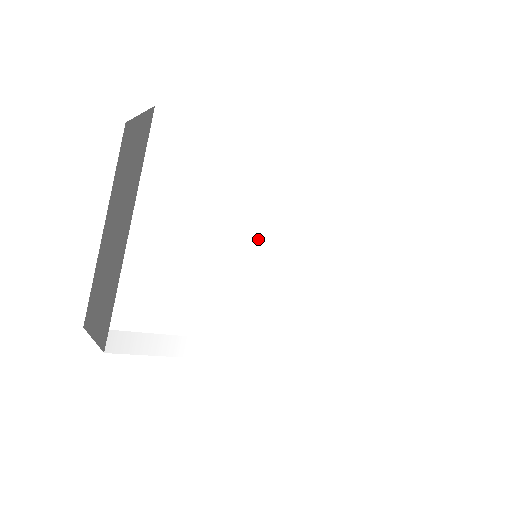
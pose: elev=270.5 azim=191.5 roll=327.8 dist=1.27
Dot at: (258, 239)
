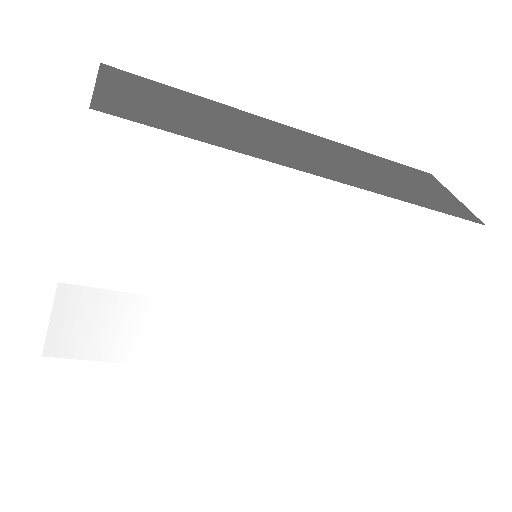
Dot at: (241, 268)
